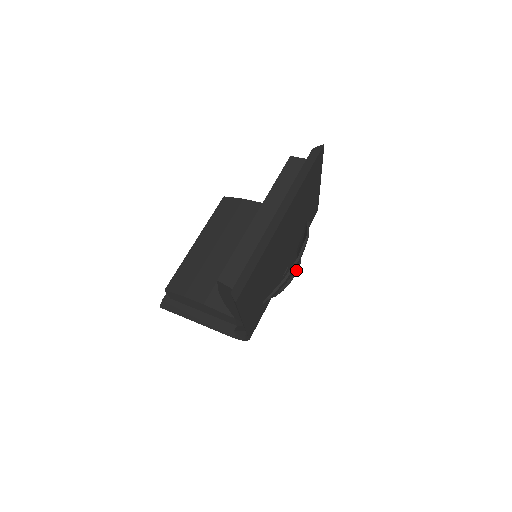
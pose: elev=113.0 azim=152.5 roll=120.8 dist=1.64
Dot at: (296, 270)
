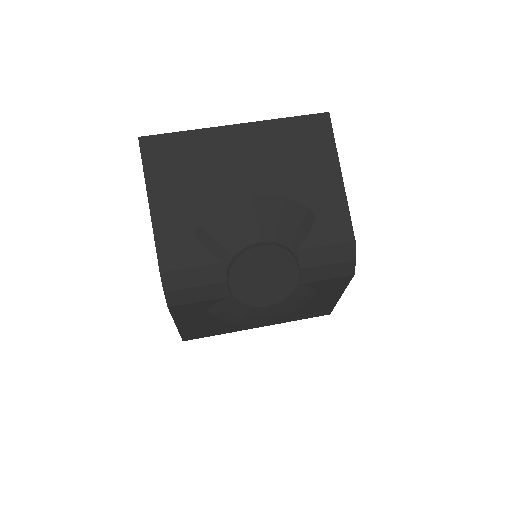
Dot at: (263, 243)
